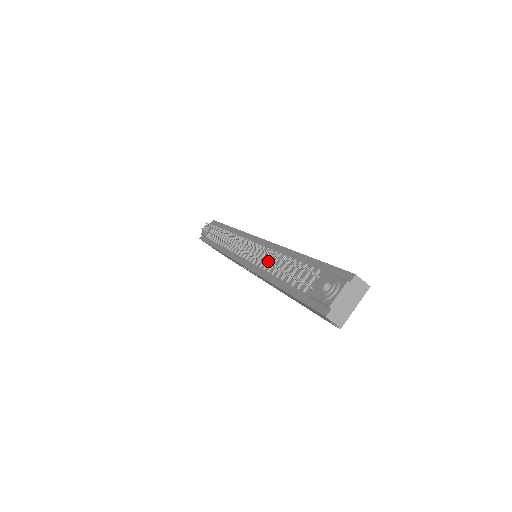
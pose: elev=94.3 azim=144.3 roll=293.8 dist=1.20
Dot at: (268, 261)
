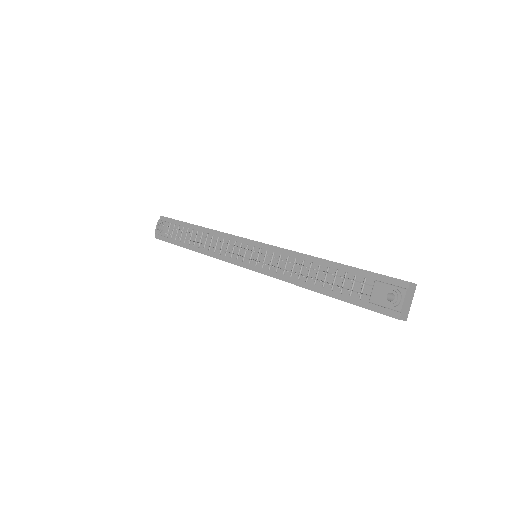
Dot at: (292, 269)
